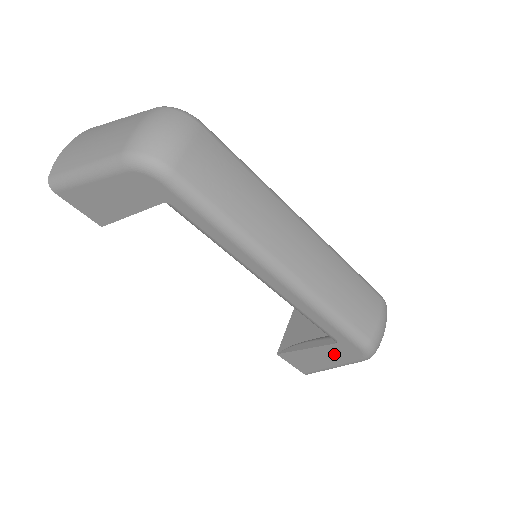
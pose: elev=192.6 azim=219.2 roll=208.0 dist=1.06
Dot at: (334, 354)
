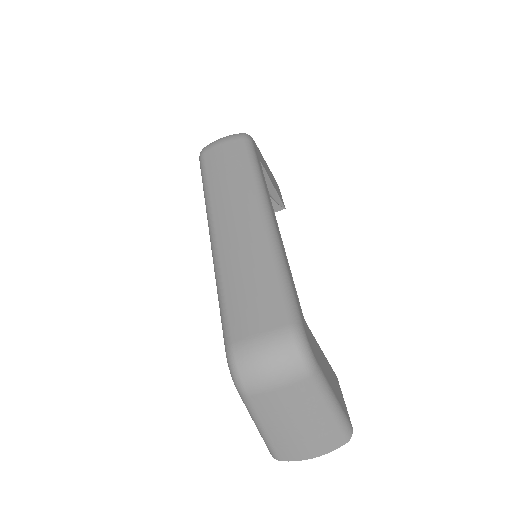
Dot at: occluded
